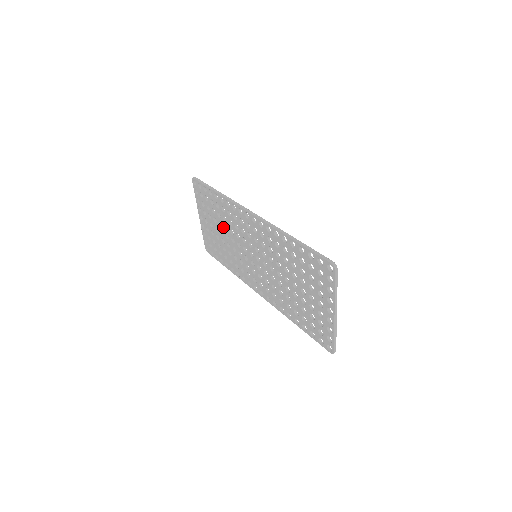
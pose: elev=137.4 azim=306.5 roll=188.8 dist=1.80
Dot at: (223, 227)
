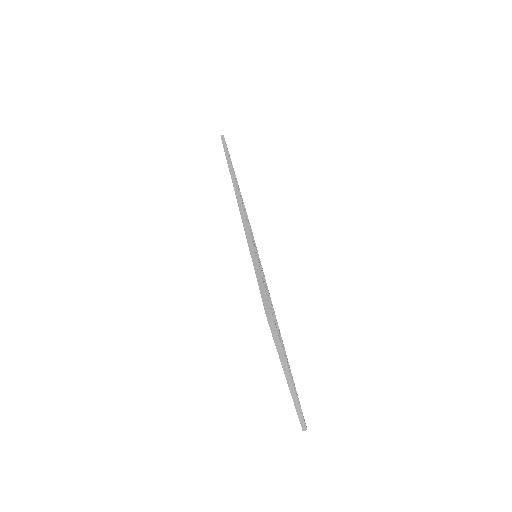
Dot at: occluded
